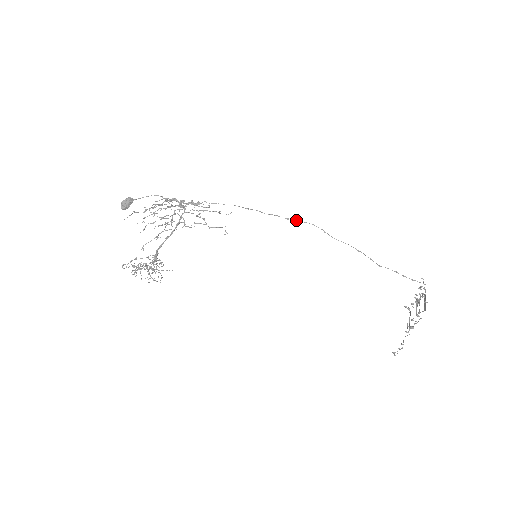
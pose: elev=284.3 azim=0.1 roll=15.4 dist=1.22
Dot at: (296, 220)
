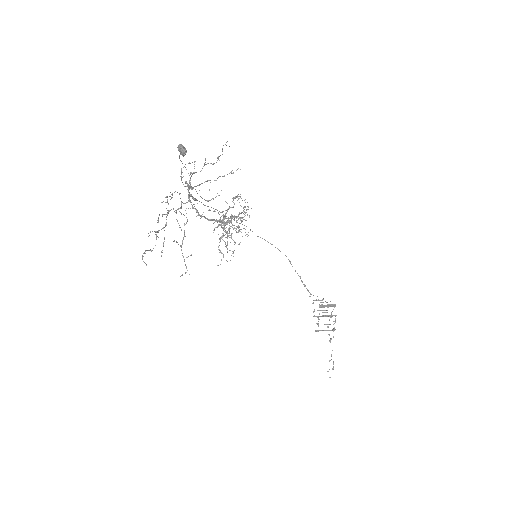
Dot at: occluded
